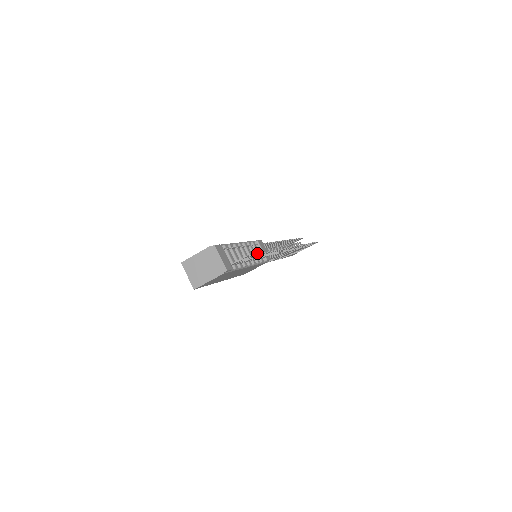
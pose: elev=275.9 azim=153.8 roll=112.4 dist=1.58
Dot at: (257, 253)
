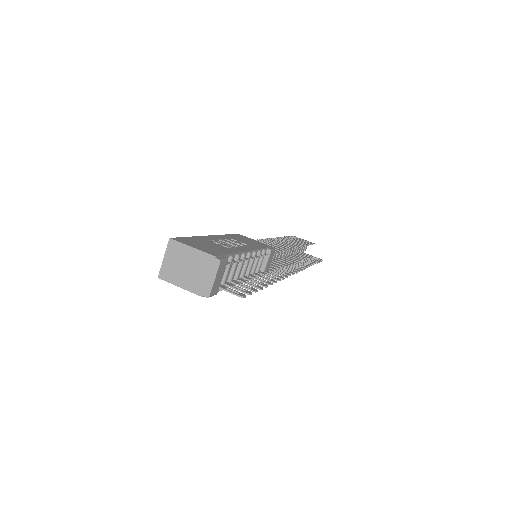
Dot at: (257, 290)
